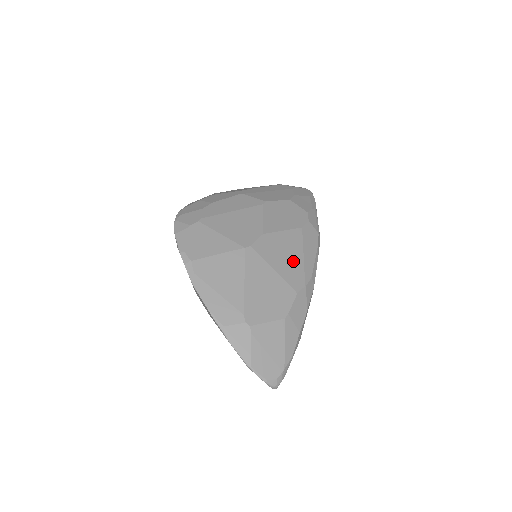
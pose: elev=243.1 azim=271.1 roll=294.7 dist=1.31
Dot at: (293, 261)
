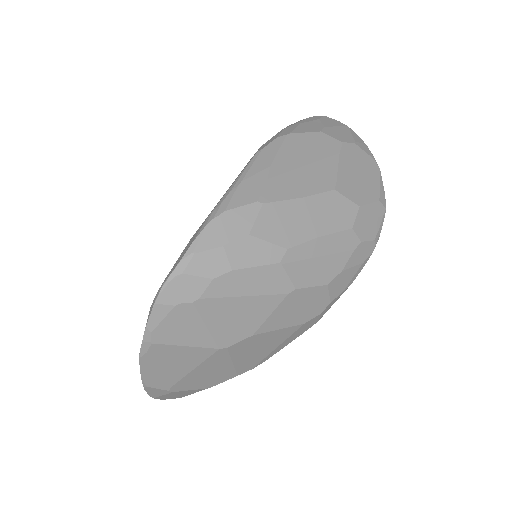
Dot at: (261, 353)
